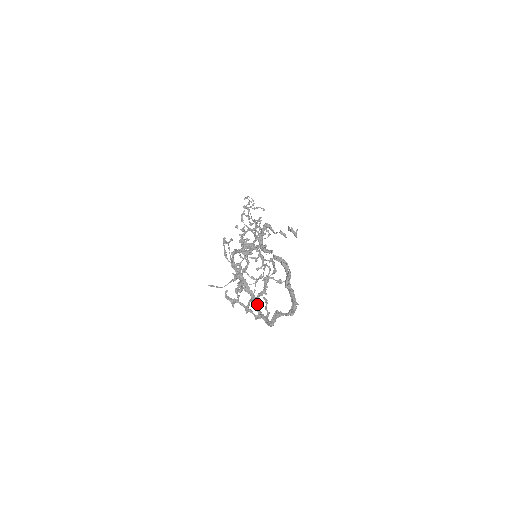
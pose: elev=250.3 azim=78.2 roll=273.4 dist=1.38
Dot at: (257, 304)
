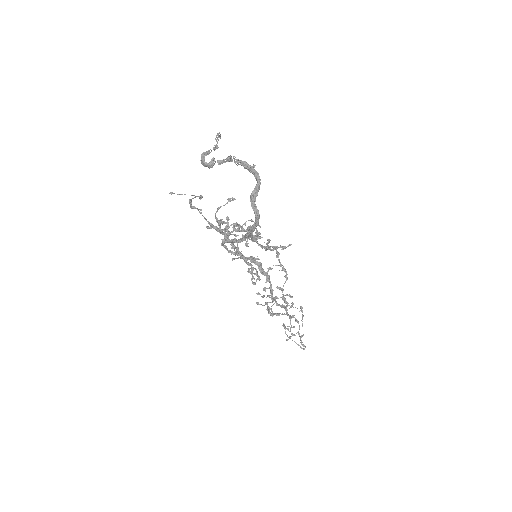
Dot at: (248, 233)
